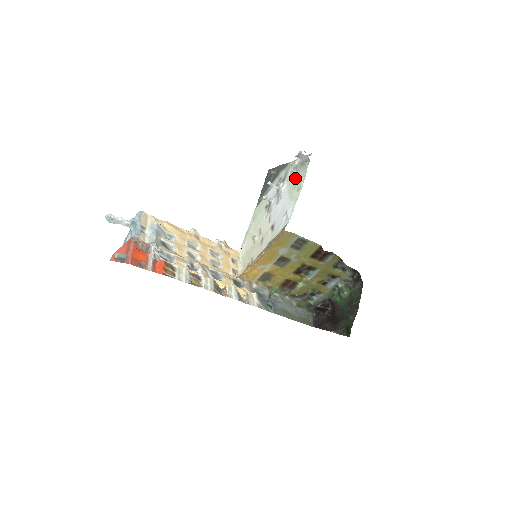
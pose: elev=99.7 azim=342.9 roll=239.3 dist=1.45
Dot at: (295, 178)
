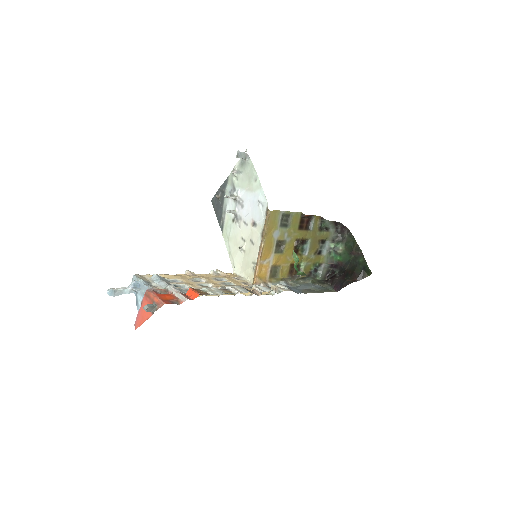
Dot at: (245, 177)
